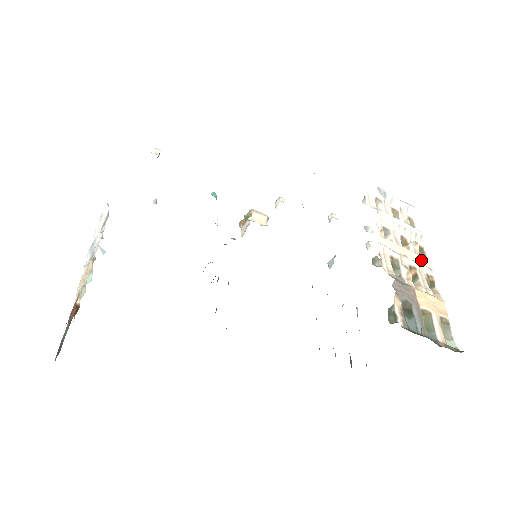
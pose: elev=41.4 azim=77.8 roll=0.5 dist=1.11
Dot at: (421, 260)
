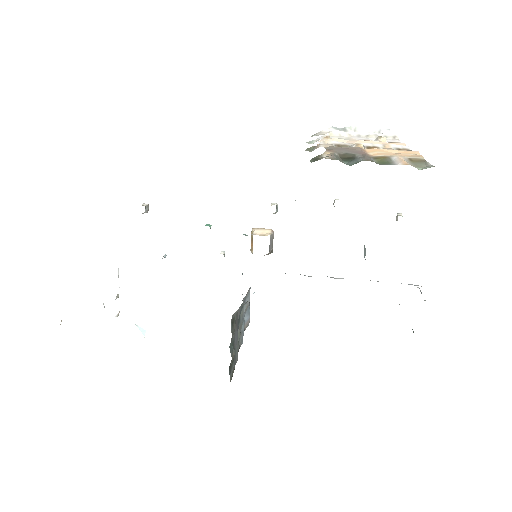
Dot at: (389, 144)
